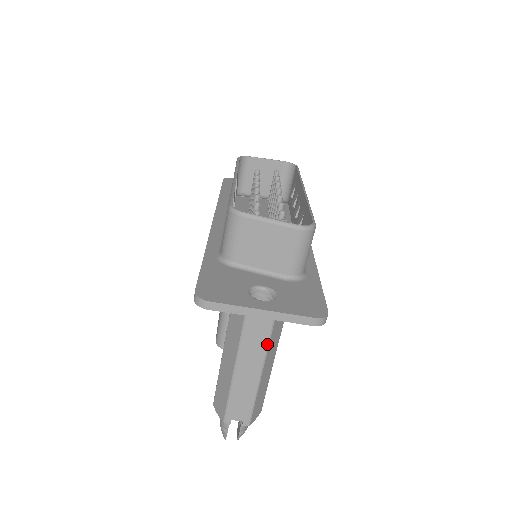
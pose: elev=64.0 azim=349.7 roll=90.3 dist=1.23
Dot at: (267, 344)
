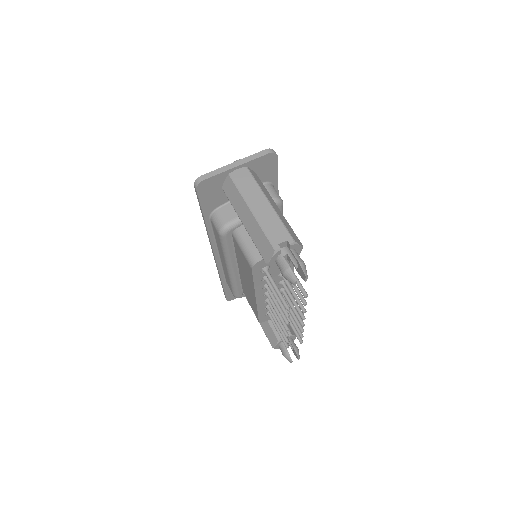
Dot at: (255, 182)
